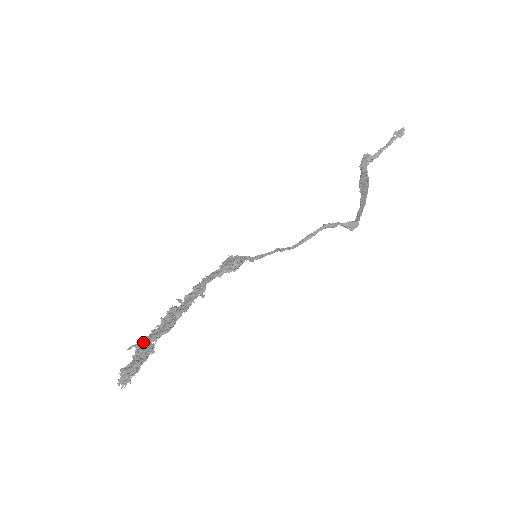
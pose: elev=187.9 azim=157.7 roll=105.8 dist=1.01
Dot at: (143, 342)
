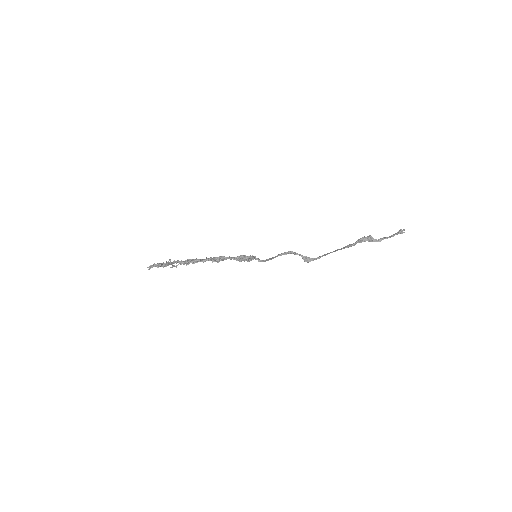
Dot at: occluded
